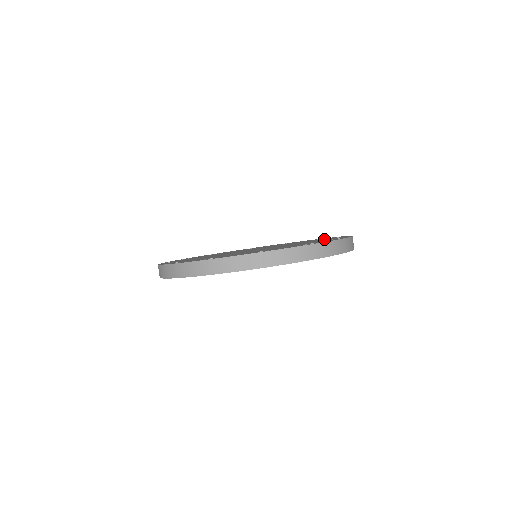
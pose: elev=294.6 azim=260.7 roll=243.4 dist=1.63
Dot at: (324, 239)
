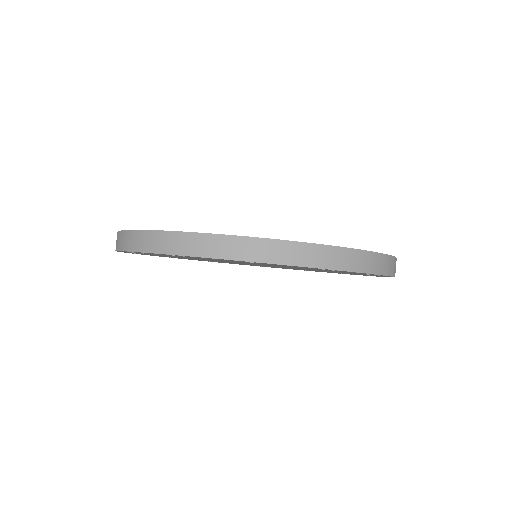
Dot at: occluded
